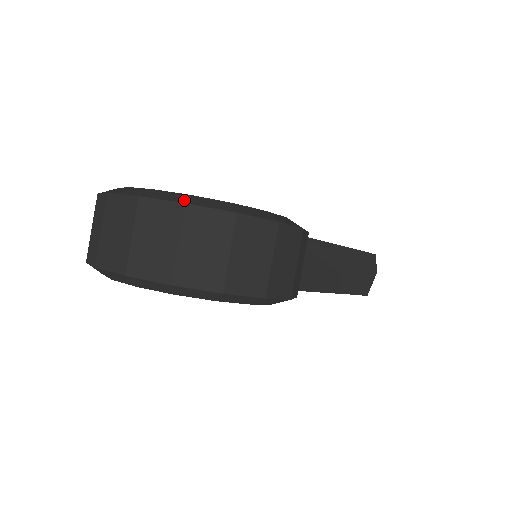
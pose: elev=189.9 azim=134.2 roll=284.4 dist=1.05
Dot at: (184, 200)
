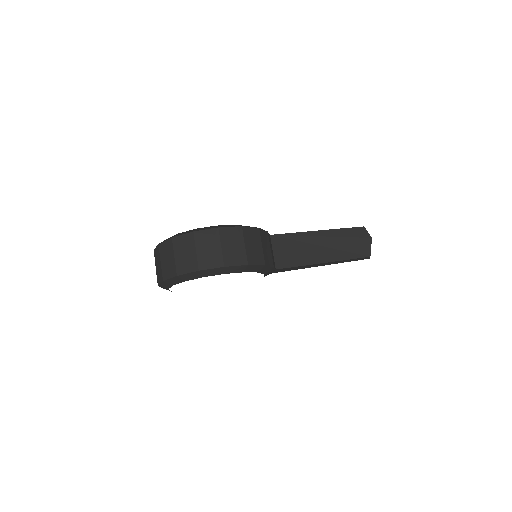
Dot at: (173, 237)
